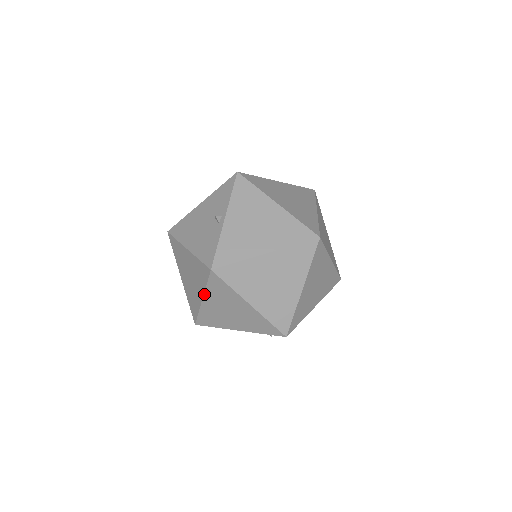
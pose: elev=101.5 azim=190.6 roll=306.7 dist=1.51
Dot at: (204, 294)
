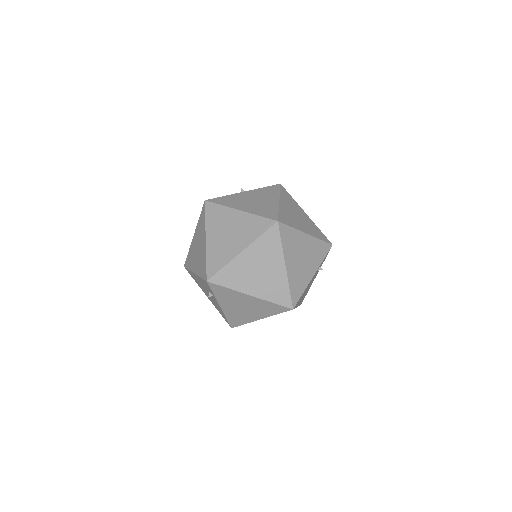
Dot at: (196, 228)
